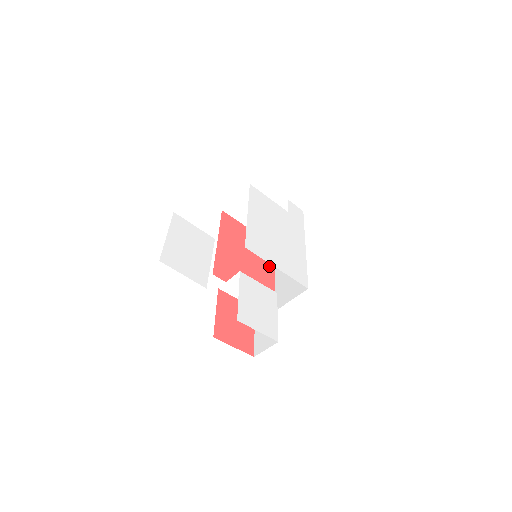
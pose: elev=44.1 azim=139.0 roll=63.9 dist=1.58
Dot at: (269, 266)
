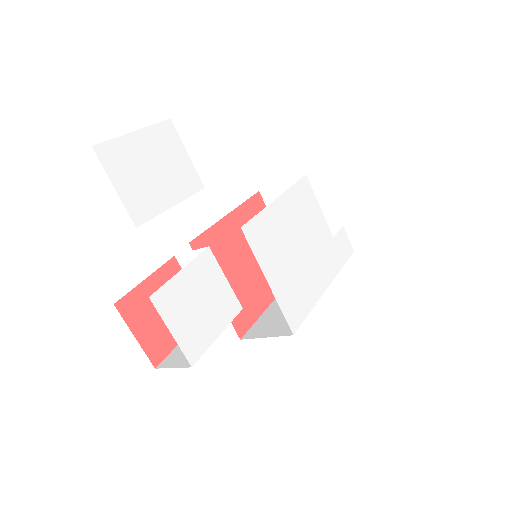
Dot at: occluded
